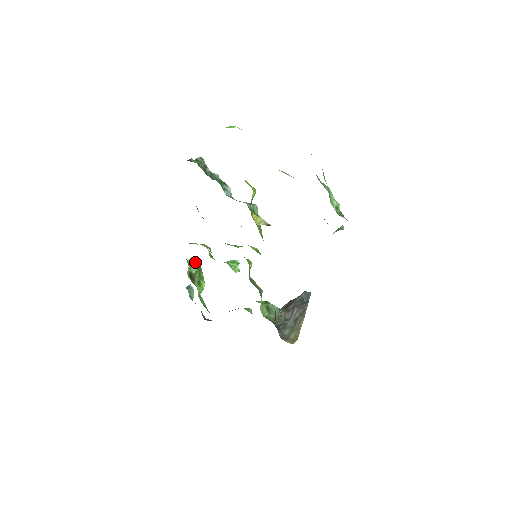
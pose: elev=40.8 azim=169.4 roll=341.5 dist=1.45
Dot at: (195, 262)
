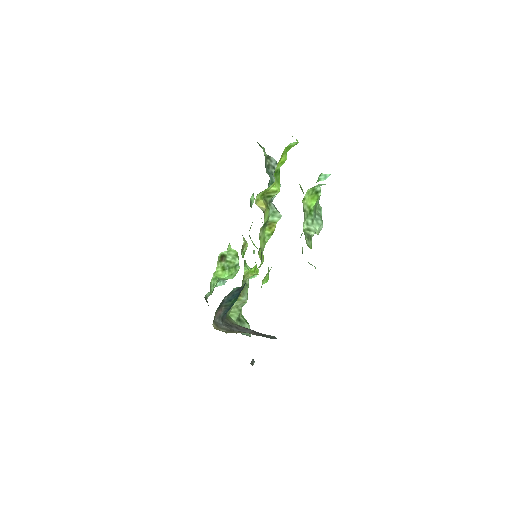
Dot at: (236, 257)
